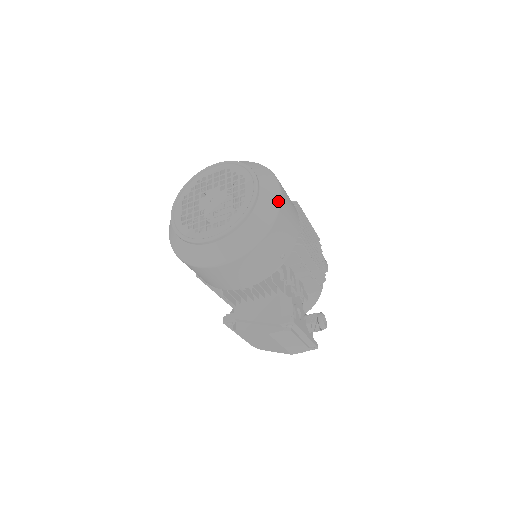
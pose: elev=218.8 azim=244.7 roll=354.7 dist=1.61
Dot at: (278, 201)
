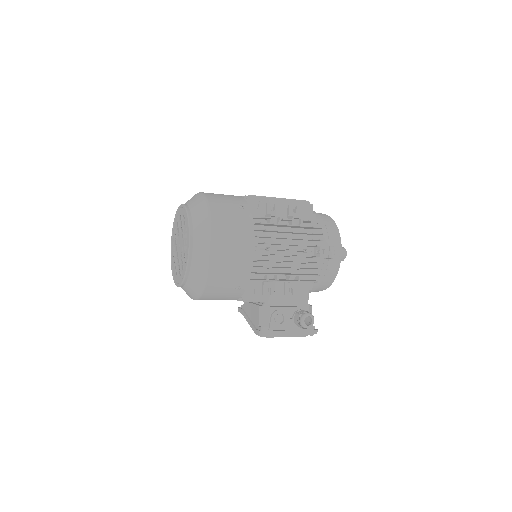
Dot at: (208, 258)
